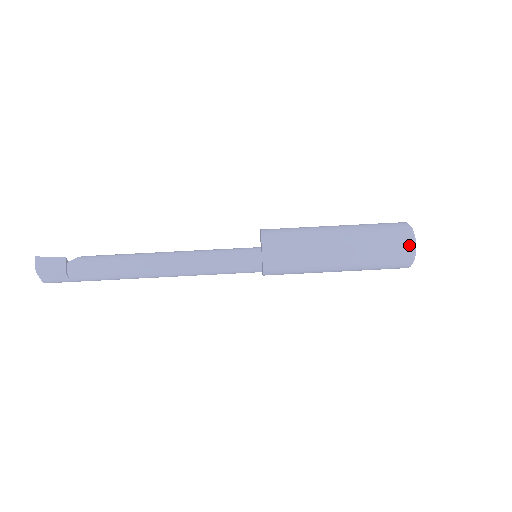
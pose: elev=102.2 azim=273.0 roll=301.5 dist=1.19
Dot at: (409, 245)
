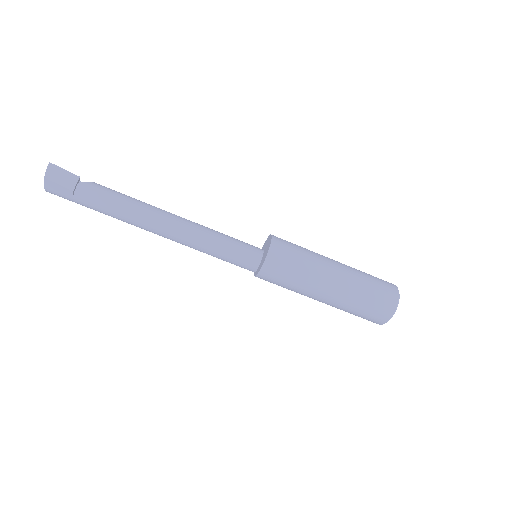
Dot at: (391, 307)
